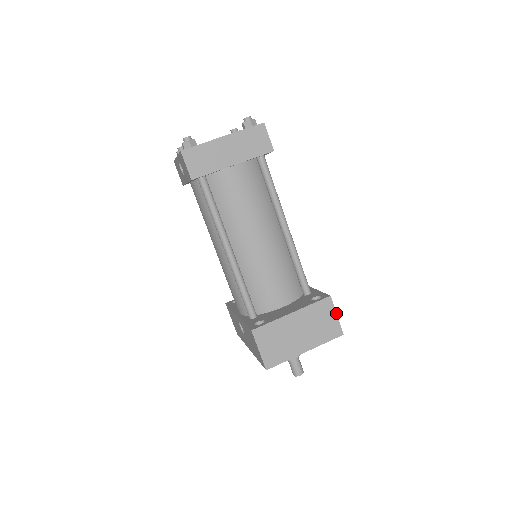
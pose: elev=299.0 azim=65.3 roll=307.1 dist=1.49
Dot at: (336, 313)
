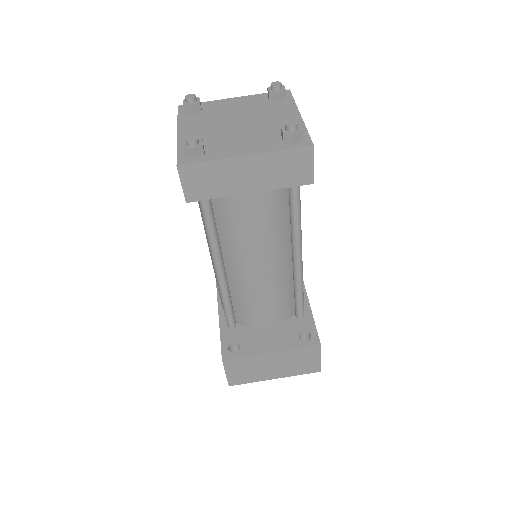
Dot at: (320, 357)
